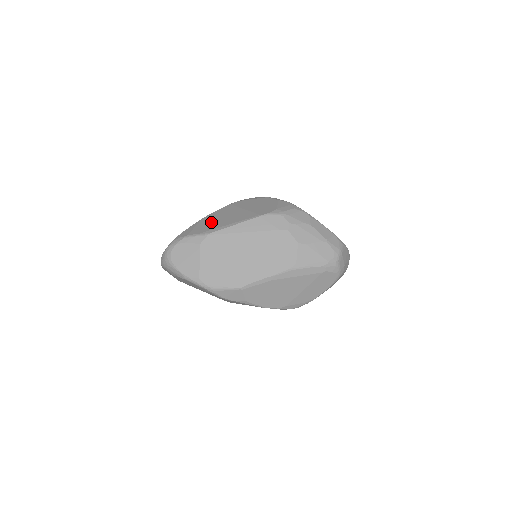
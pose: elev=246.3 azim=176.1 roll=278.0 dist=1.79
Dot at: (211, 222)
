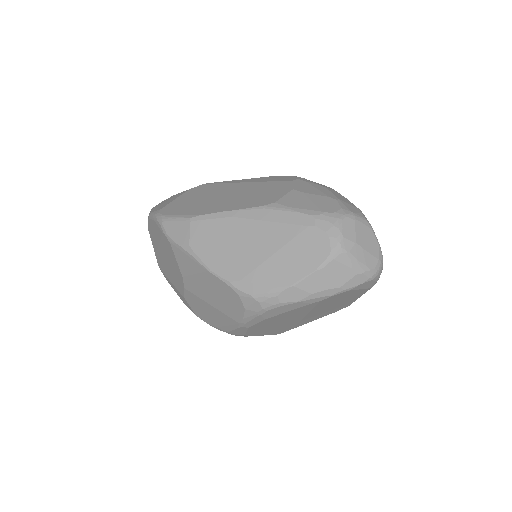
Dot at: occluded
